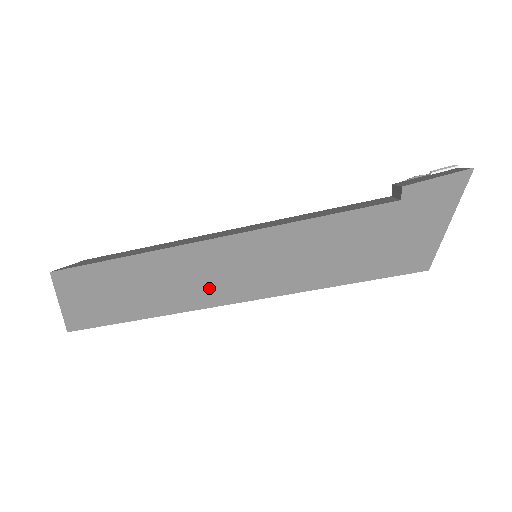
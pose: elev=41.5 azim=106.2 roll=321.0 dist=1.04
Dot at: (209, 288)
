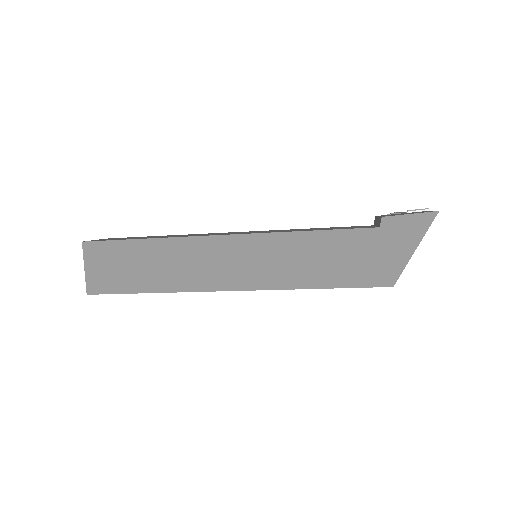
Dot at: (214, 275)
